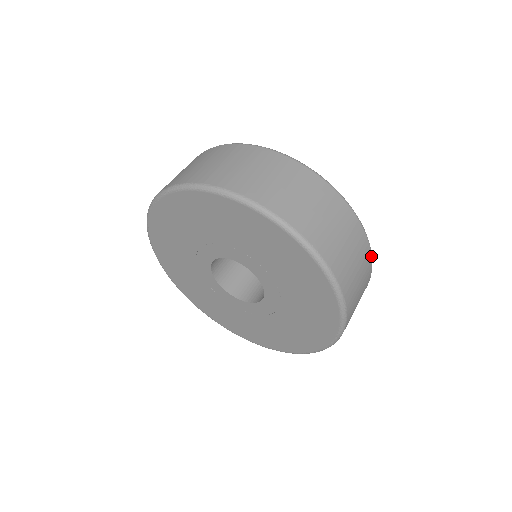
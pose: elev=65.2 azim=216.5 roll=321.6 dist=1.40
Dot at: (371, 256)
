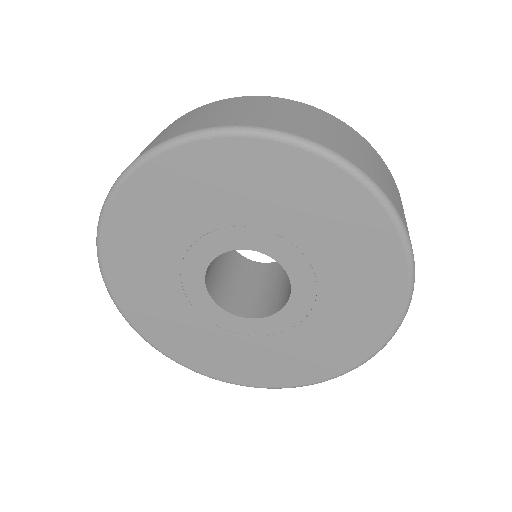
Dot at: occluded
